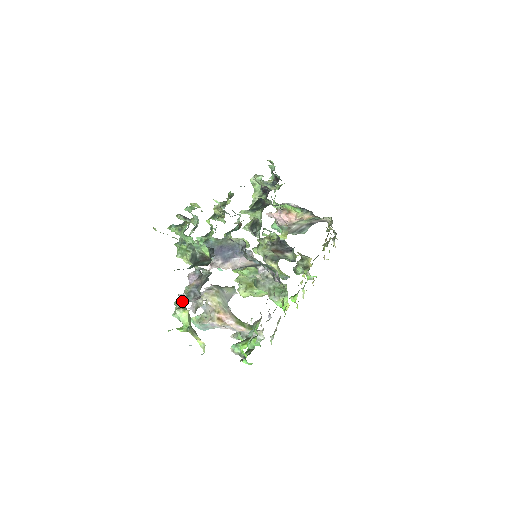
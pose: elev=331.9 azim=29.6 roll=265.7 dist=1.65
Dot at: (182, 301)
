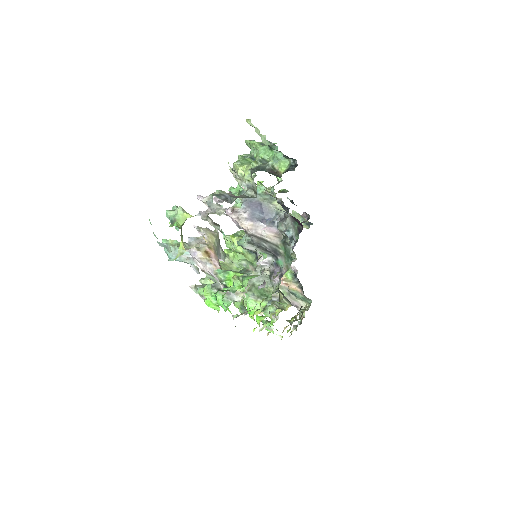
Dot at: occluded
